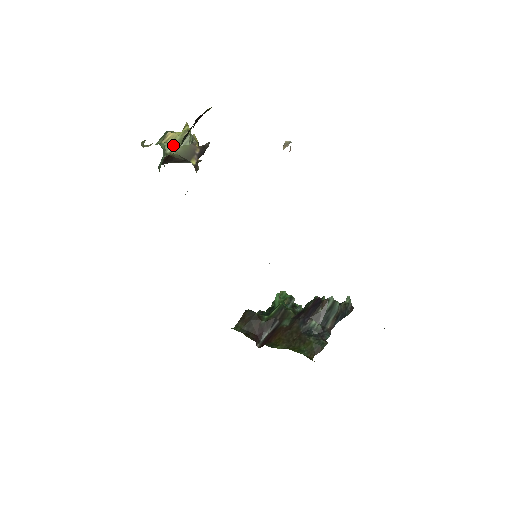
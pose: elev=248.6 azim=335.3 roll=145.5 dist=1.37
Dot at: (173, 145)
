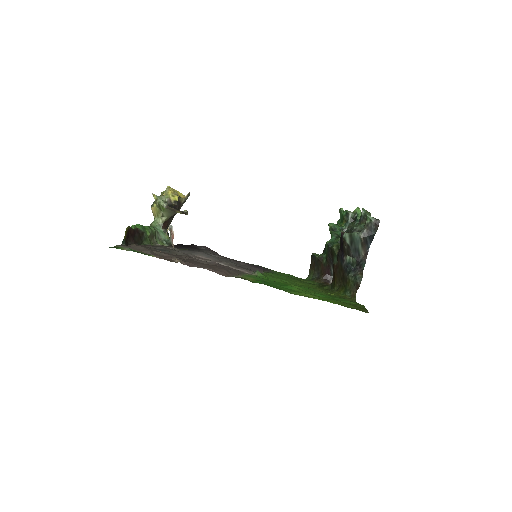
Dot at: (160, 215)
